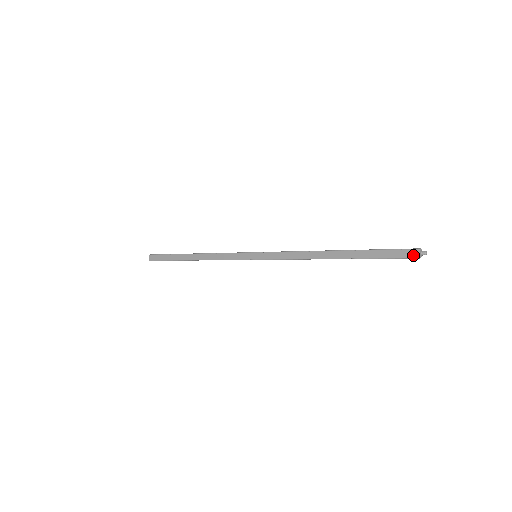
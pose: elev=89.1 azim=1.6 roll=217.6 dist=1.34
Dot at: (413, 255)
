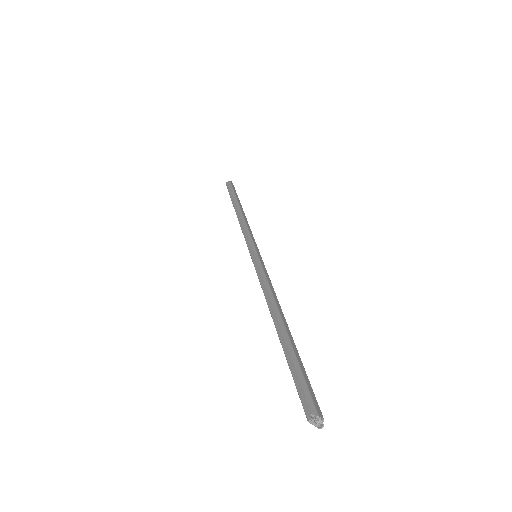
Dot at: occluded
